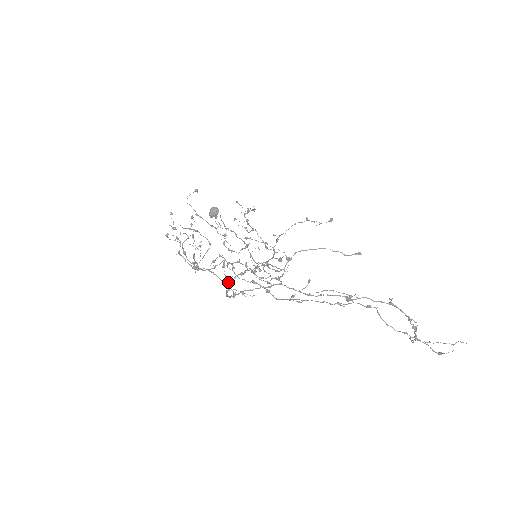
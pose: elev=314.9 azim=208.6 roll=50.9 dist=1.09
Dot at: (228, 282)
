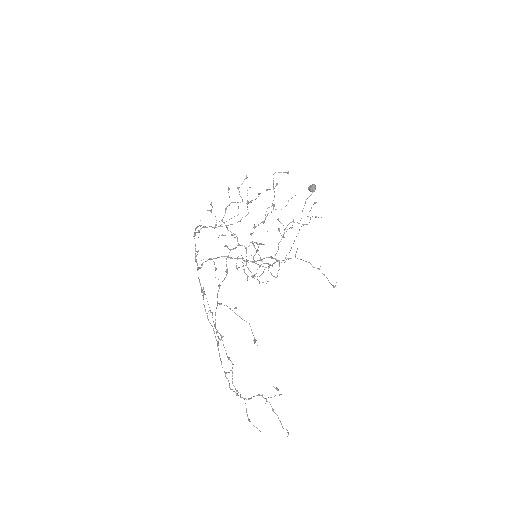
Dot at: occluded
